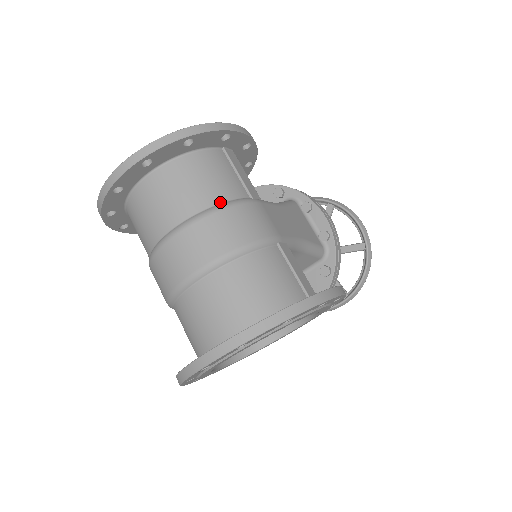
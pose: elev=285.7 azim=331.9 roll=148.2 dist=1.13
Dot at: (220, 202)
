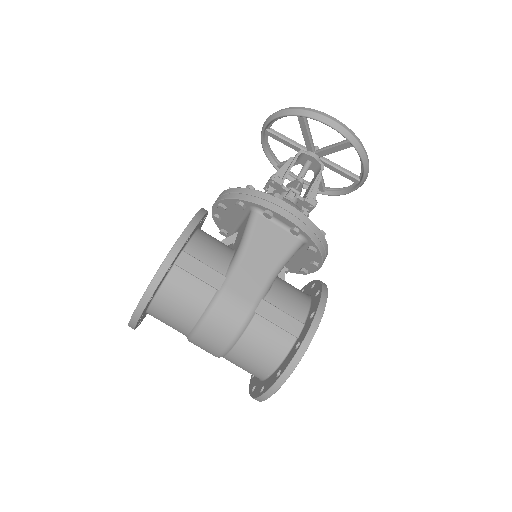
Dot at: (200, 314)
